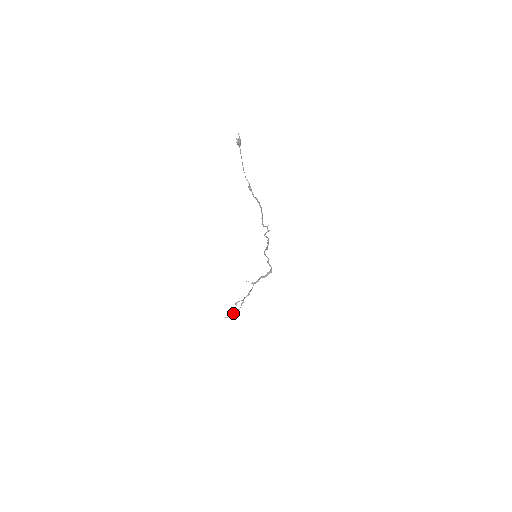
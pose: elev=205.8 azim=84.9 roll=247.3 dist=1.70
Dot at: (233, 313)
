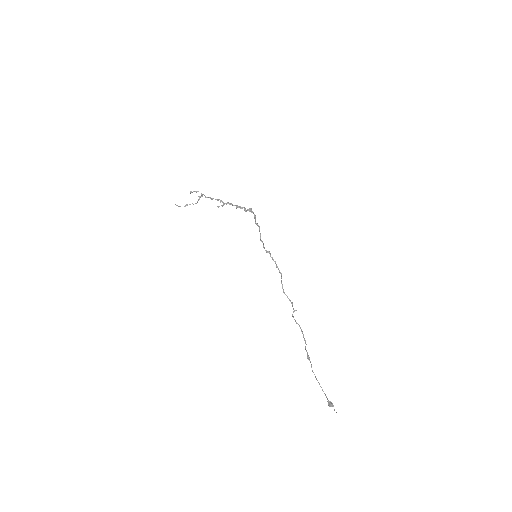
Dot at: occluded
